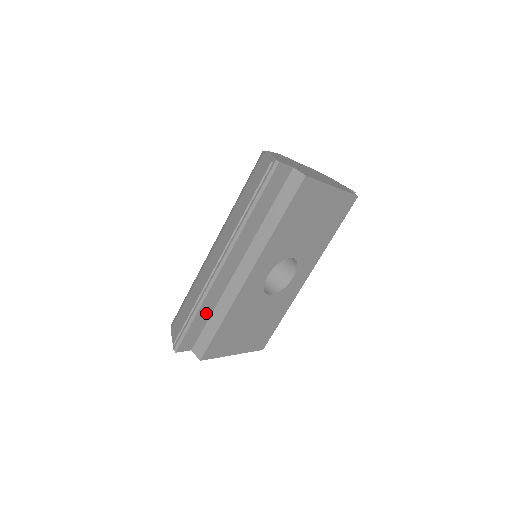
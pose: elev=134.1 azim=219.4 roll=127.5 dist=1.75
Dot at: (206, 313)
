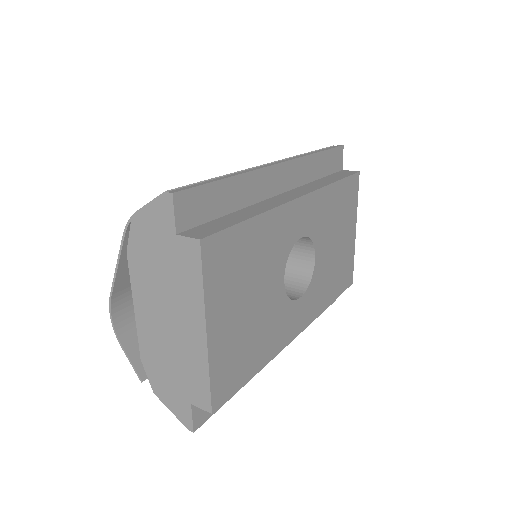
Dot at: (231, 199)
